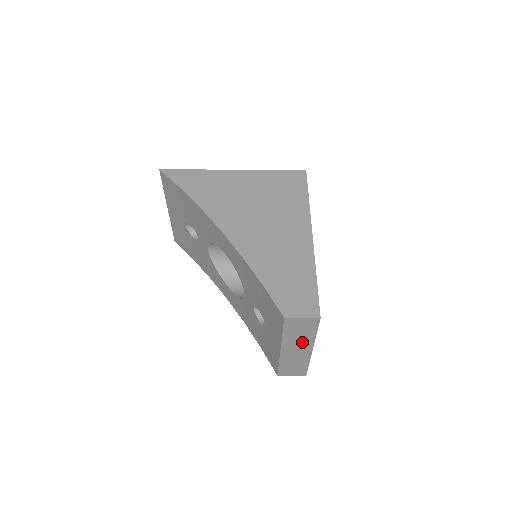
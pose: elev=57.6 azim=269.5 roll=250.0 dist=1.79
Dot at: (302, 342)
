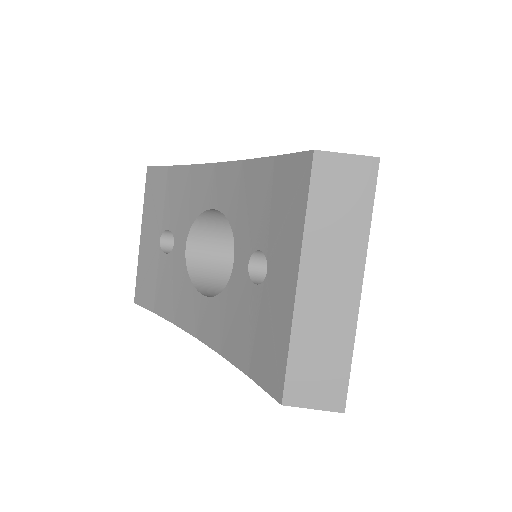
Dot at: (342, 251)
